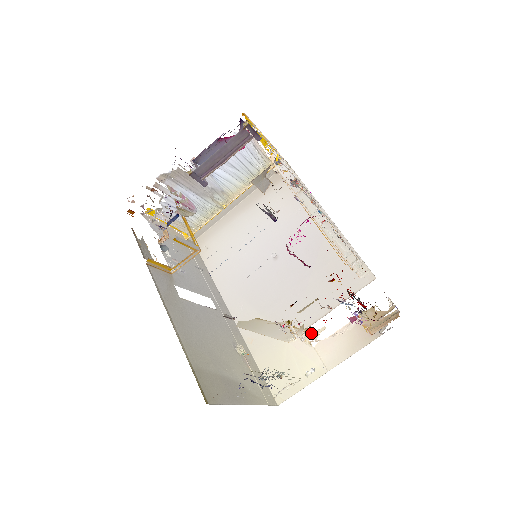
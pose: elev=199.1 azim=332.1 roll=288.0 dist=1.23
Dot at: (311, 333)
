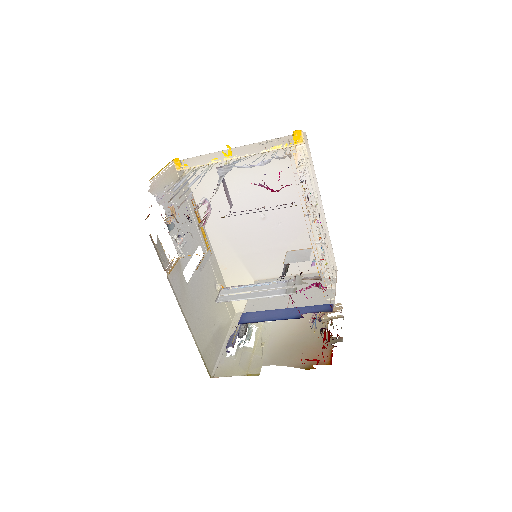
Dot at: occluded
